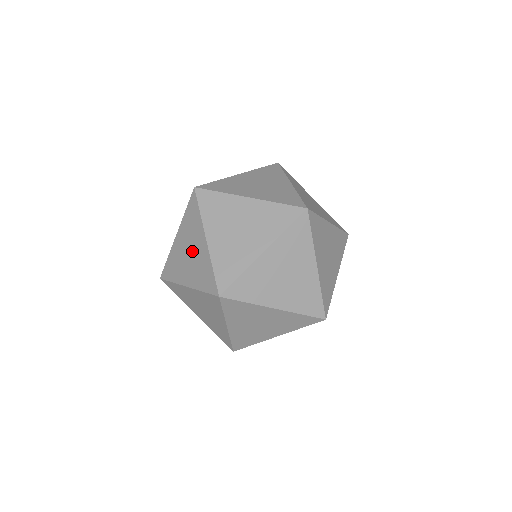
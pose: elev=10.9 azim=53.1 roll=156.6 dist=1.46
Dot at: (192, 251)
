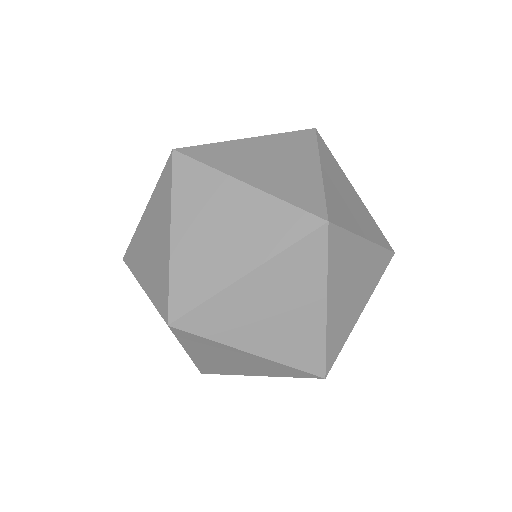
Dot at: (154, 242)
